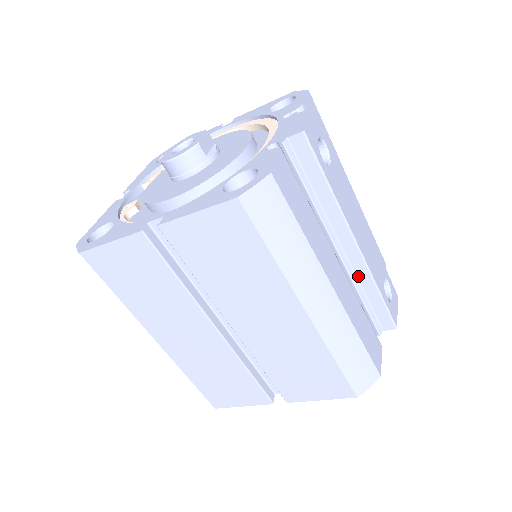
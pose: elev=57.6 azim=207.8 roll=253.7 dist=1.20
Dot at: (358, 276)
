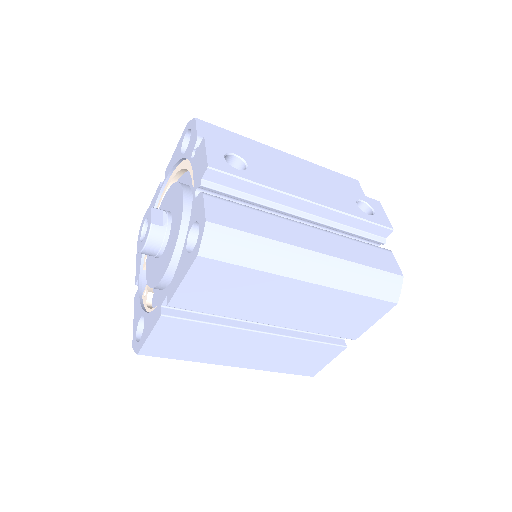
Dot at: (333, 220)
